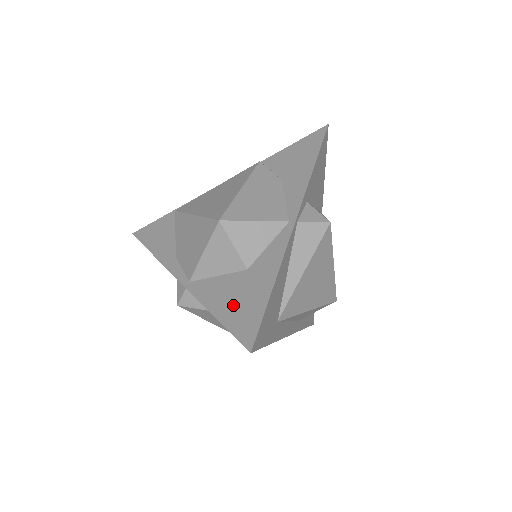
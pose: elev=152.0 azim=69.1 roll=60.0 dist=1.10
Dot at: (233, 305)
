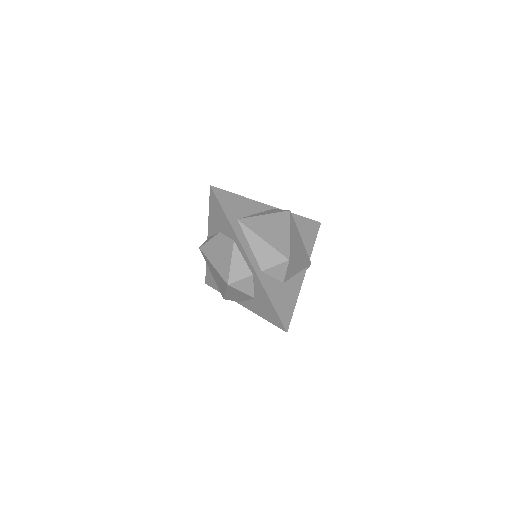
Dot at: occluded
